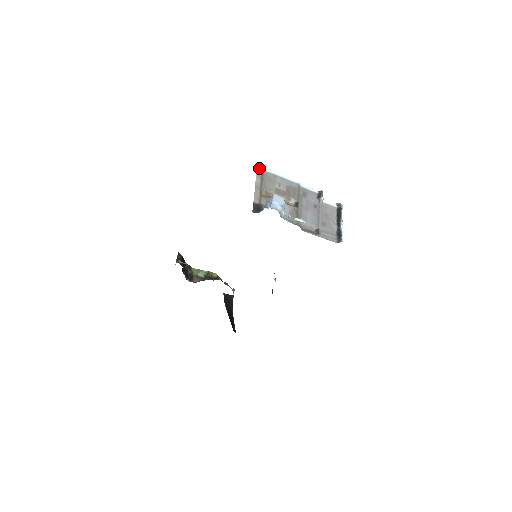
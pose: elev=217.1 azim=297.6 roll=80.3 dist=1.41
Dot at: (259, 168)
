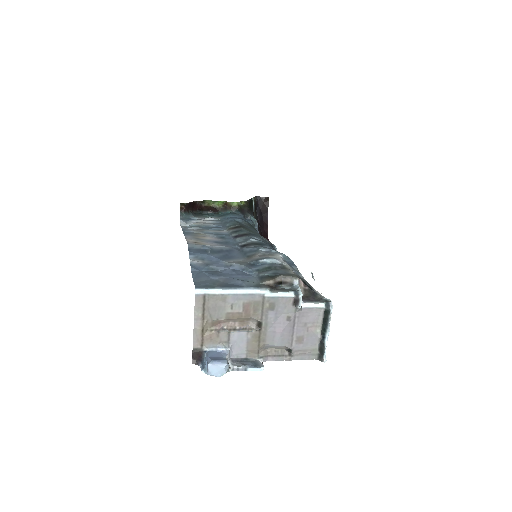
Dot at: (198, 293)
